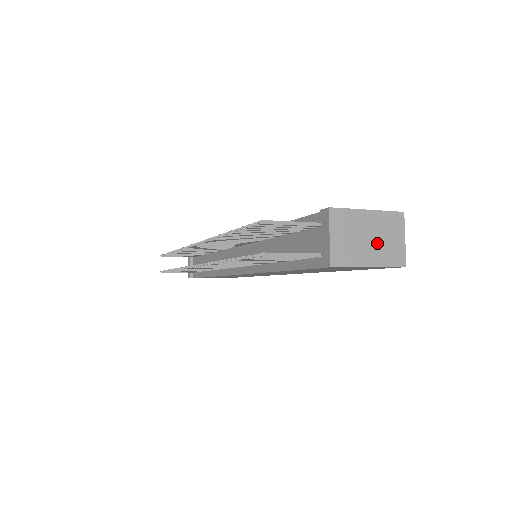
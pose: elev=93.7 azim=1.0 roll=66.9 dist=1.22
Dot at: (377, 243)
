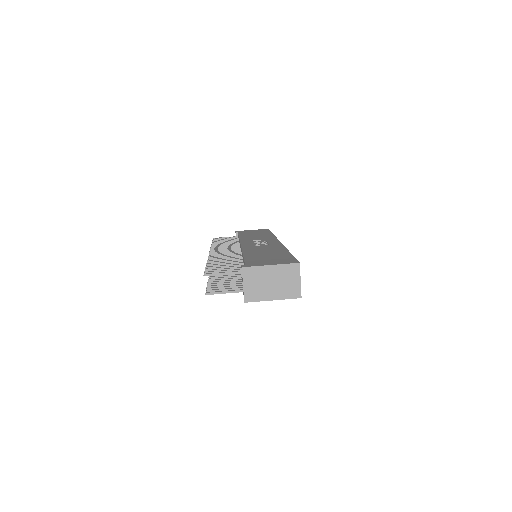
Dot at: (278, 285)
